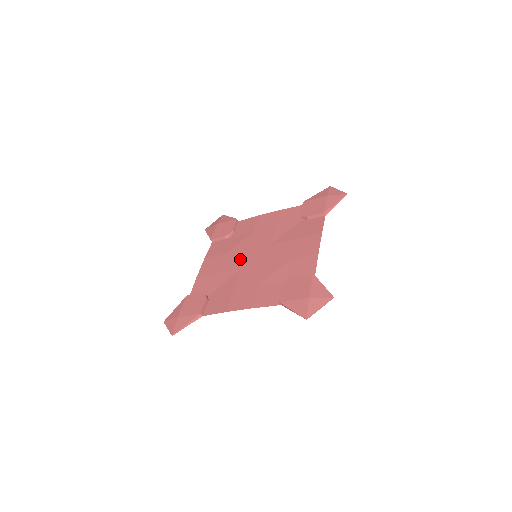
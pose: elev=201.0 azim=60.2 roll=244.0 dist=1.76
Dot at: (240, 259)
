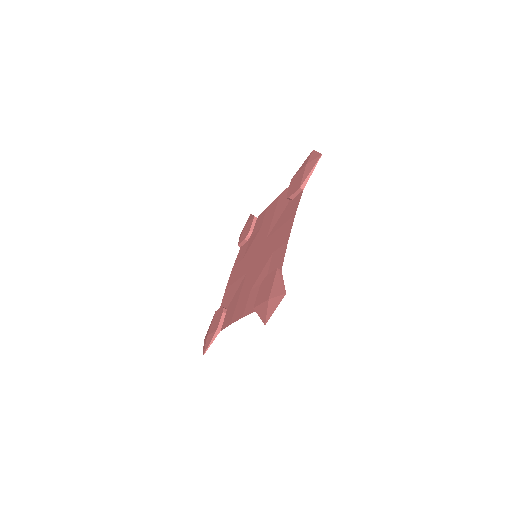
Dot at: (248, 262)
